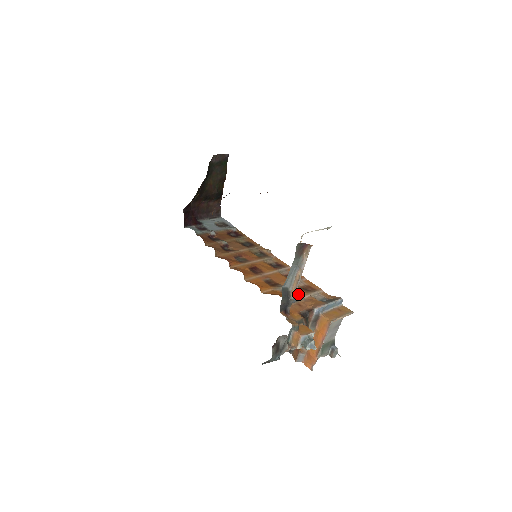
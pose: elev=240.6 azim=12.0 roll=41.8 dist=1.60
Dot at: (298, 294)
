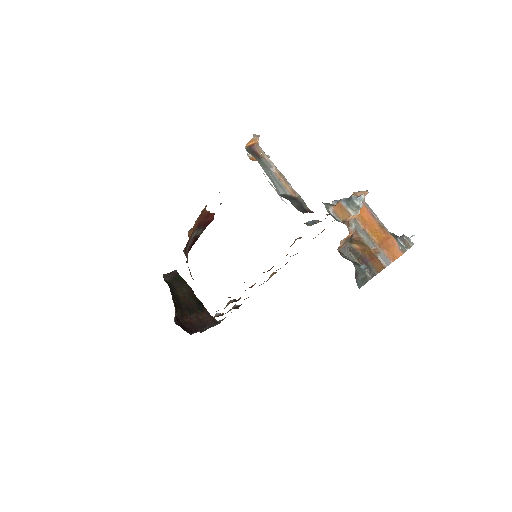
Dot at: occluded
